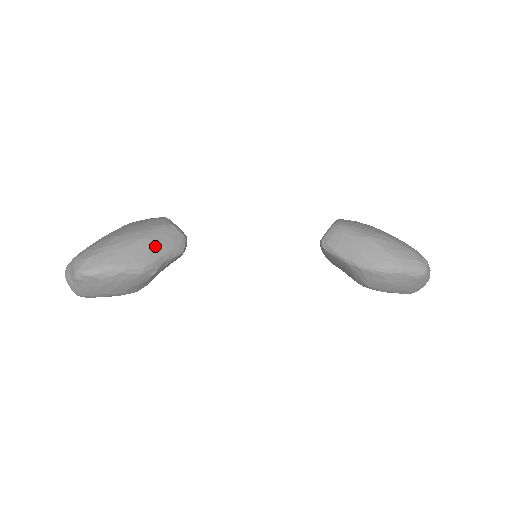
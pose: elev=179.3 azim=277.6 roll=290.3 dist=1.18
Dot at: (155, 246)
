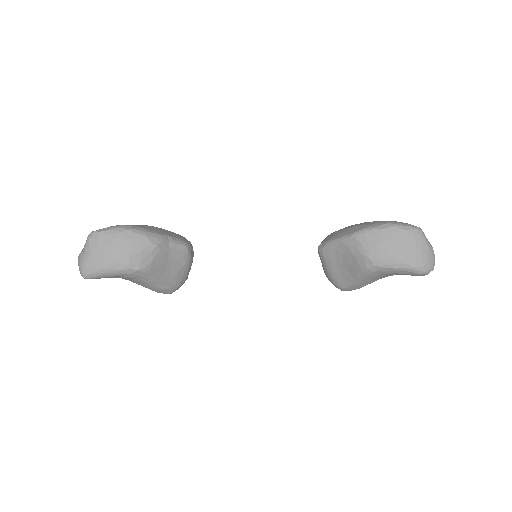
Dot at: (163, 231)
